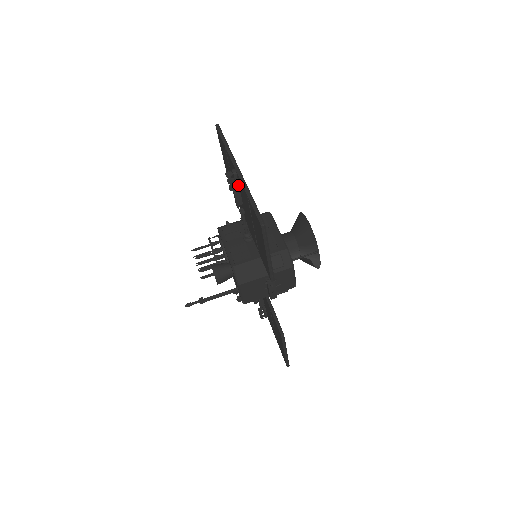
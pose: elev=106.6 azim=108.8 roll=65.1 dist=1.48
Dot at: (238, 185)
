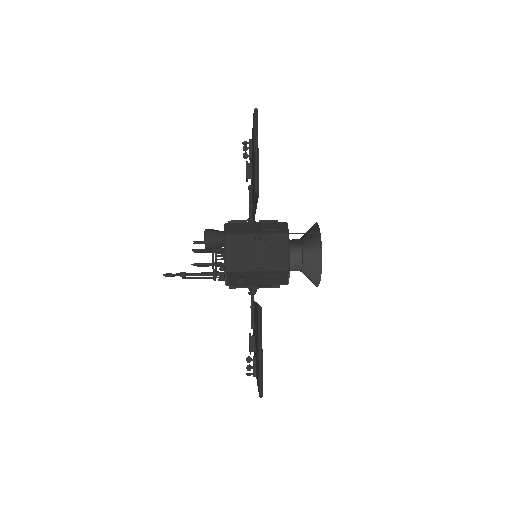
Dot at: (251, 153)
